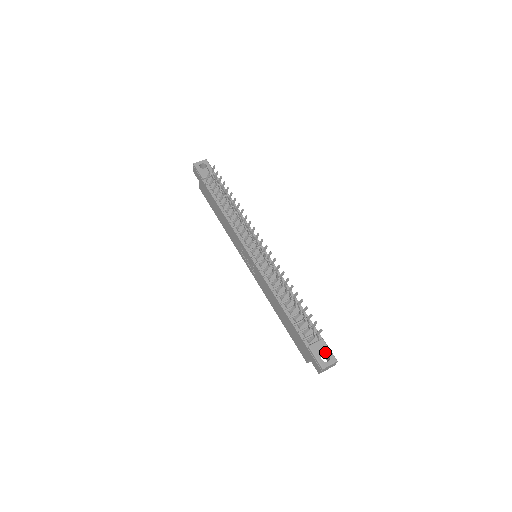
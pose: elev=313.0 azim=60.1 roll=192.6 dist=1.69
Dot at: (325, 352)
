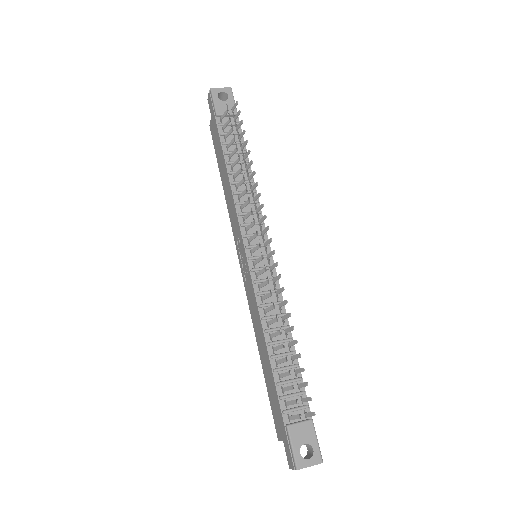
Dot at: (309, 443)
